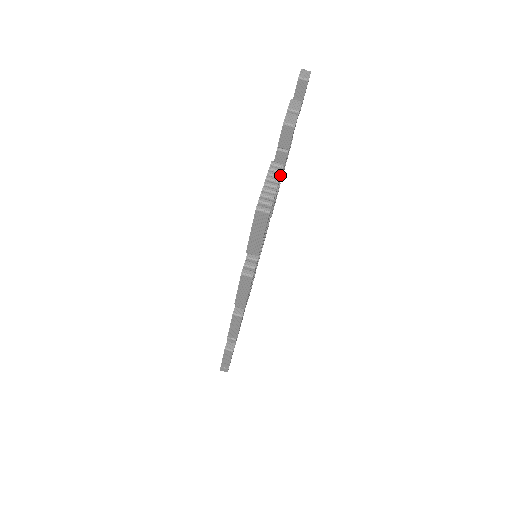
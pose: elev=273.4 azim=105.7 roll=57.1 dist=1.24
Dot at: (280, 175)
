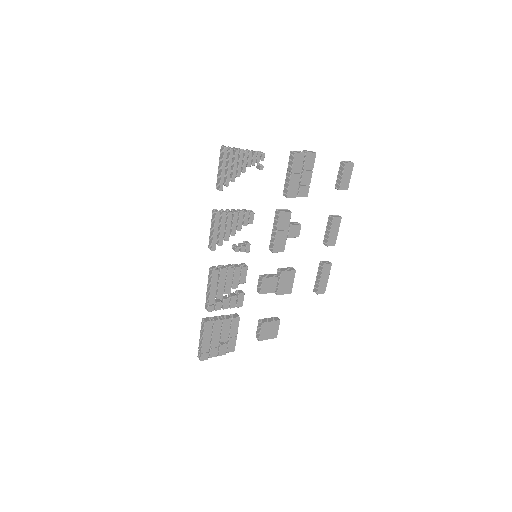
Dot at: (255, 152)
